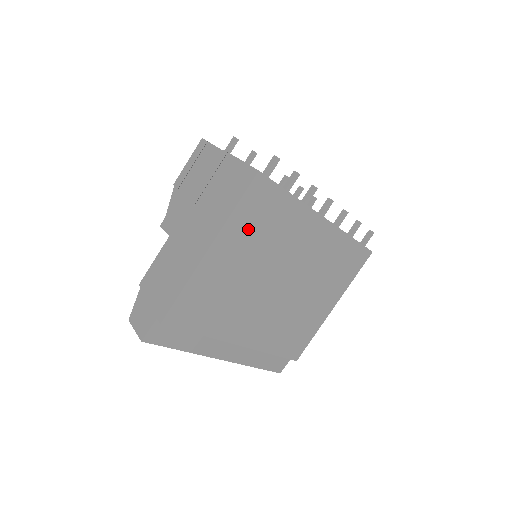
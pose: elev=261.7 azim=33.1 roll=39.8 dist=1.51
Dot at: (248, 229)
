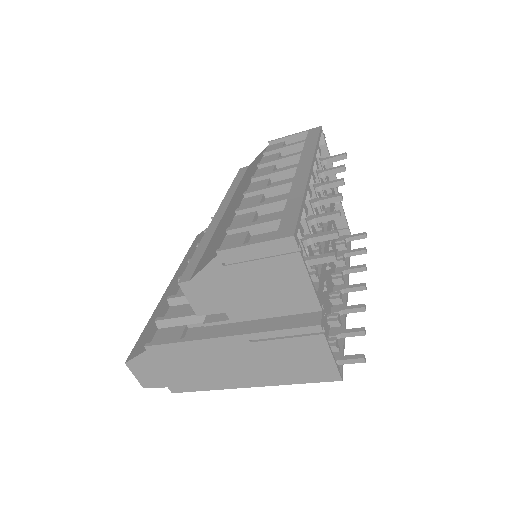
Dot at: occluded
